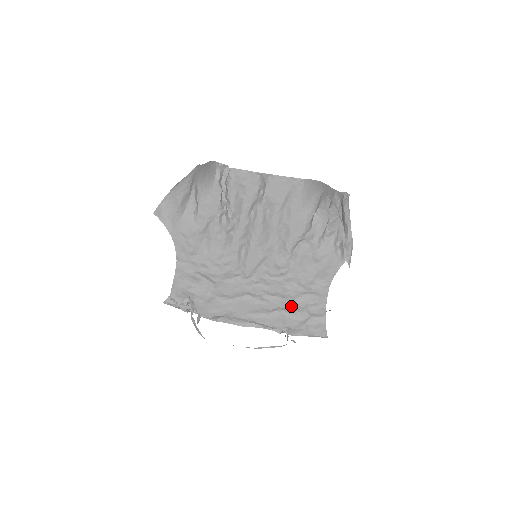
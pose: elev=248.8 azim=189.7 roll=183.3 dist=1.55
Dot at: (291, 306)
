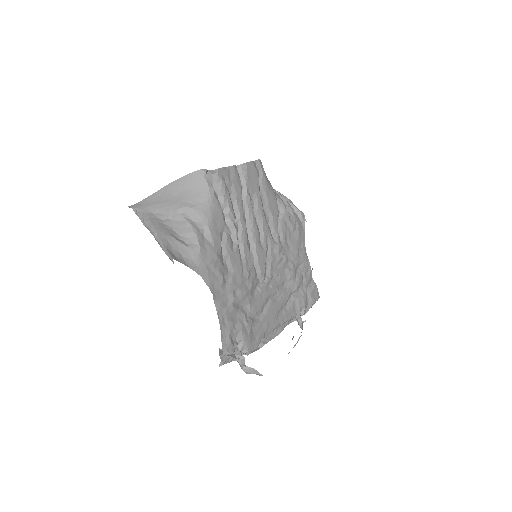
Dot at: (297, 285)
